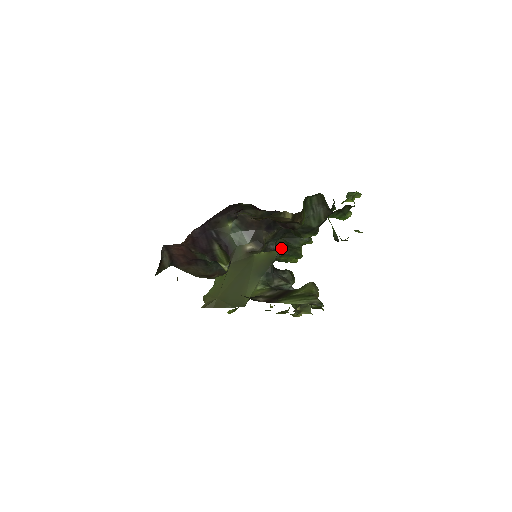
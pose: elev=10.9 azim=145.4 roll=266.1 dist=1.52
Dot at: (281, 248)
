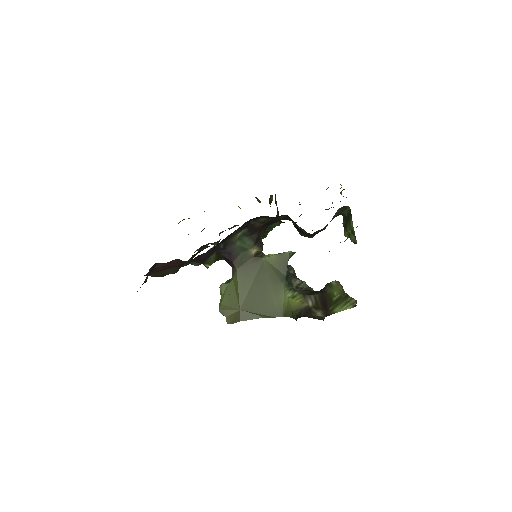
Dot at: occluded
